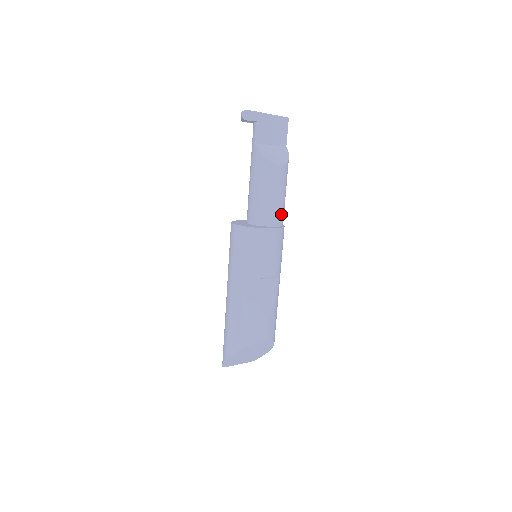
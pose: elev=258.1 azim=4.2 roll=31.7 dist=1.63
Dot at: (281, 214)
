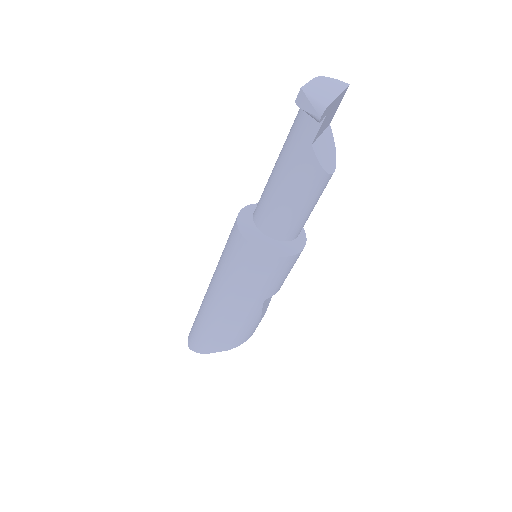
Dot at: occluded
